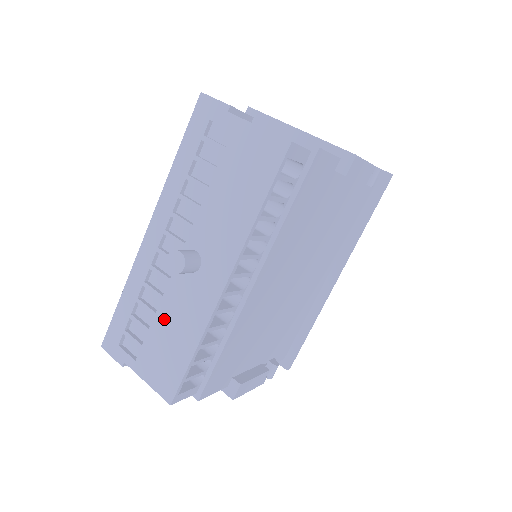
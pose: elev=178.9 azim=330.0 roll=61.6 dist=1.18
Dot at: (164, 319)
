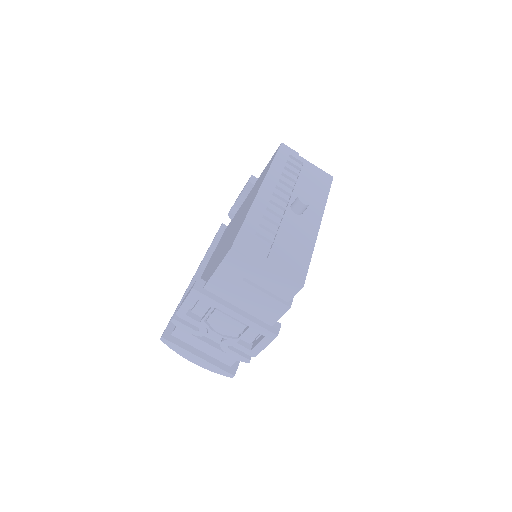
Dot at: (285, 235)
